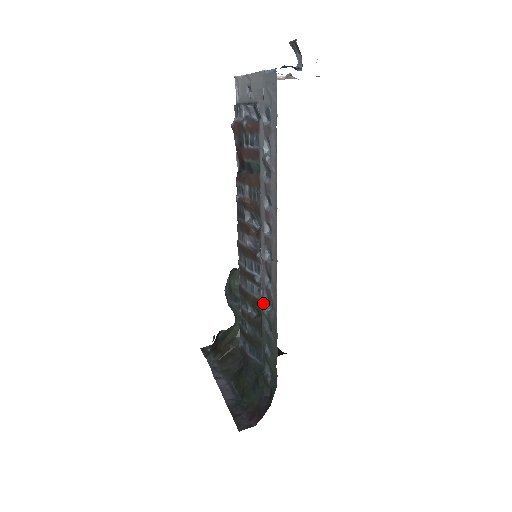
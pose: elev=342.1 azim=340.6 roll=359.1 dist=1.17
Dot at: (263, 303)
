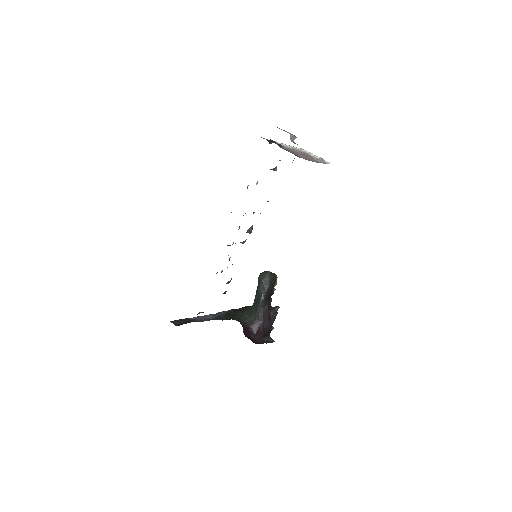
Dot at: occluded
